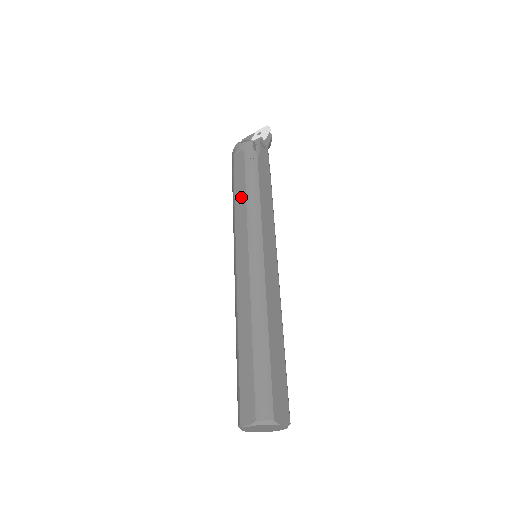
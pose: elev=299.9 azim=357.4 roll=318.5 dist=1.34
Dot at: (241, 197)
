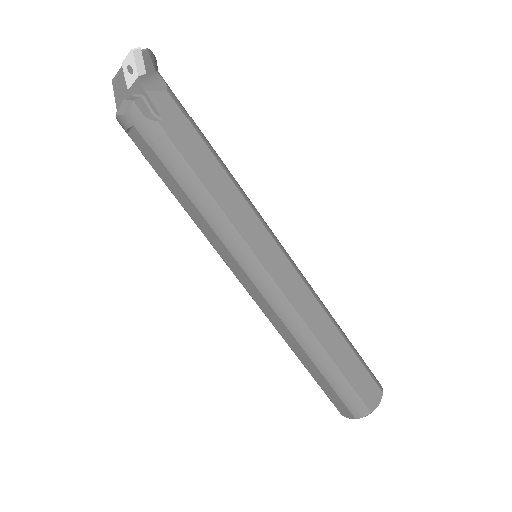
Dot at: (189, 206)
